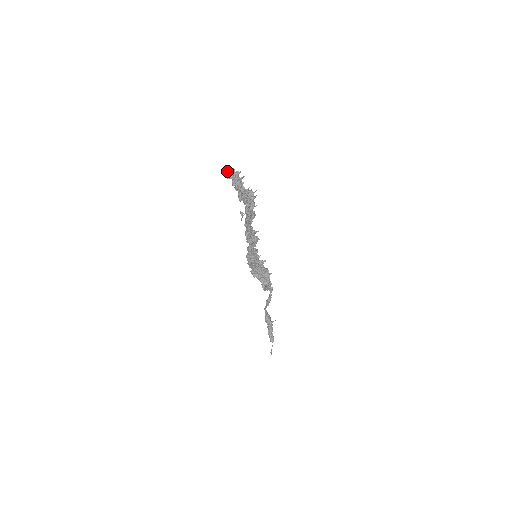
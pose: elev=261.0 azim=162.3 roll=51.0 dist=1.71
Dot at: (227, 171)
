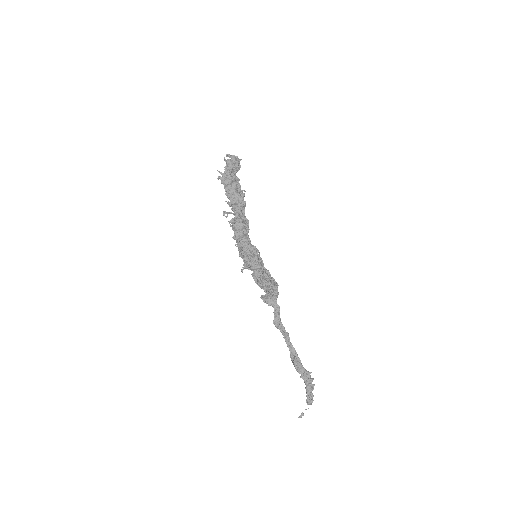
Dot at: occluded
